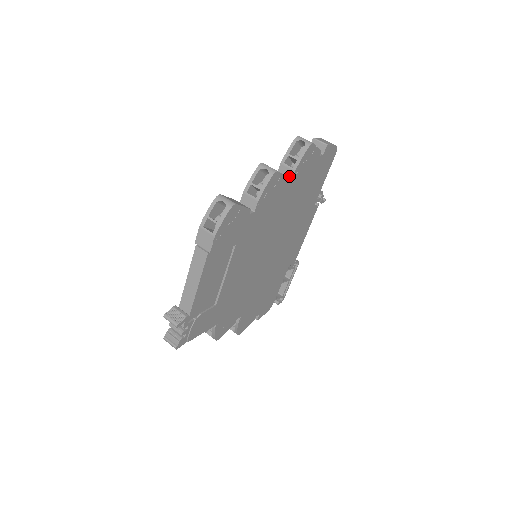
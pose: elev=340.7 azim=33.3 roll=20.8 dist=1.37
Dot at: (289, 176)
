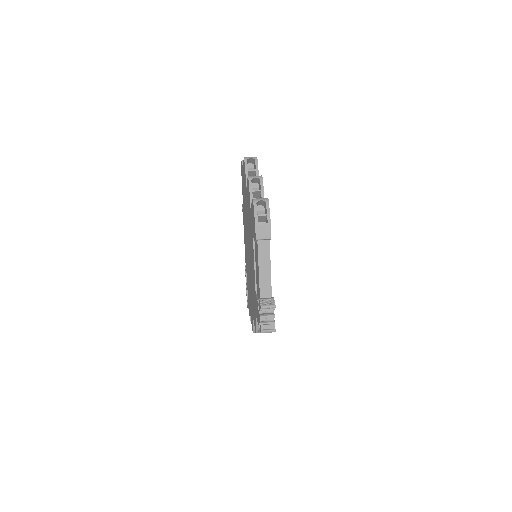
Dot at: occluded
